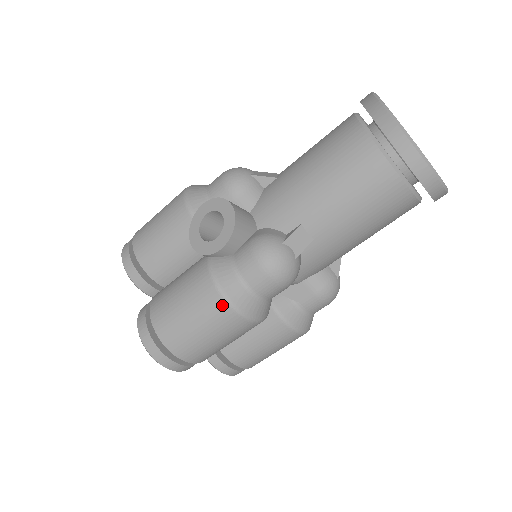
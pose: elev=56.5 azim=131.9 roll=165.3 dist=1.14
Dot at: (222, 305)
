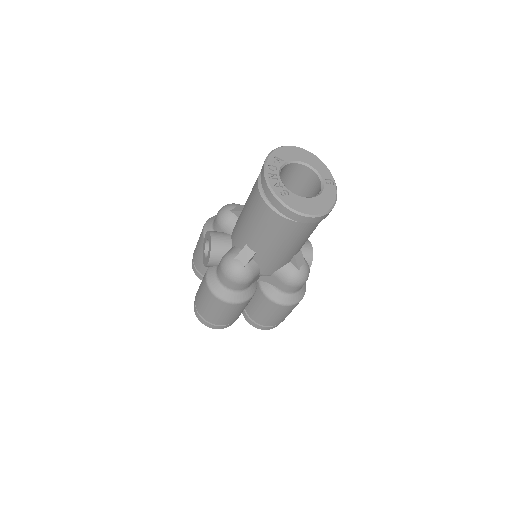
Dot at: (212, 296)
